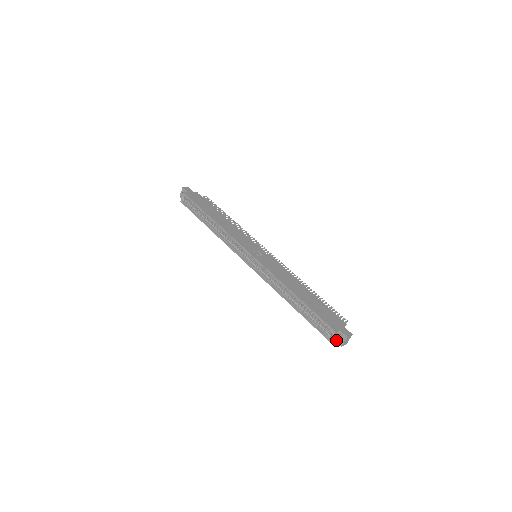
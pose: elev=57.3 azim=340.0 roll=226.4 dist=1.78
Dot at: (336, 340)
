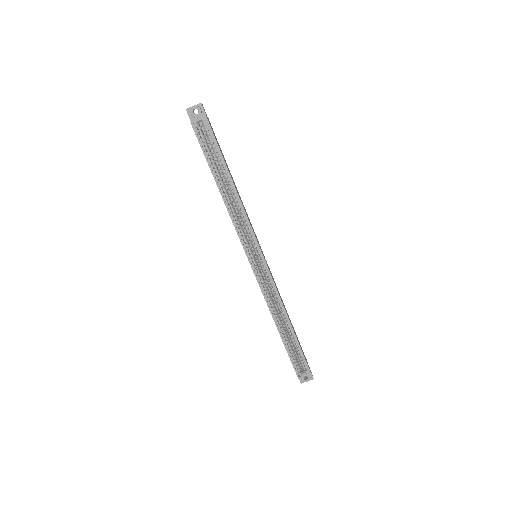
Dot at: occluded
